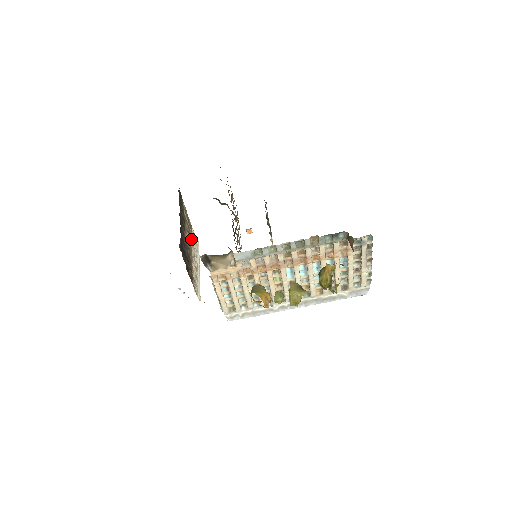
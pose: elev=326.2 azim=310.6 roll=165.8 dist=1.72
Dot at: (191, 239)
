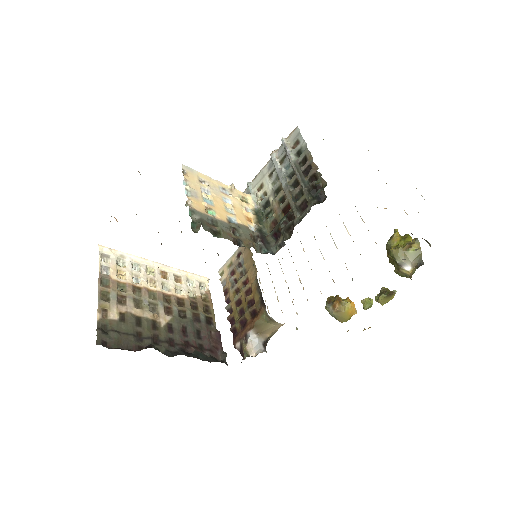
Dot at: (133, 287)
